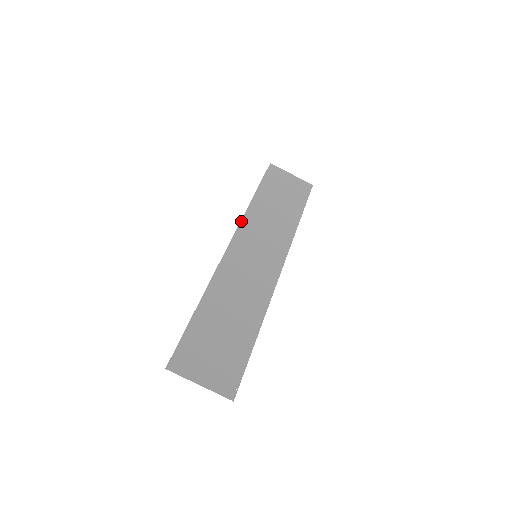
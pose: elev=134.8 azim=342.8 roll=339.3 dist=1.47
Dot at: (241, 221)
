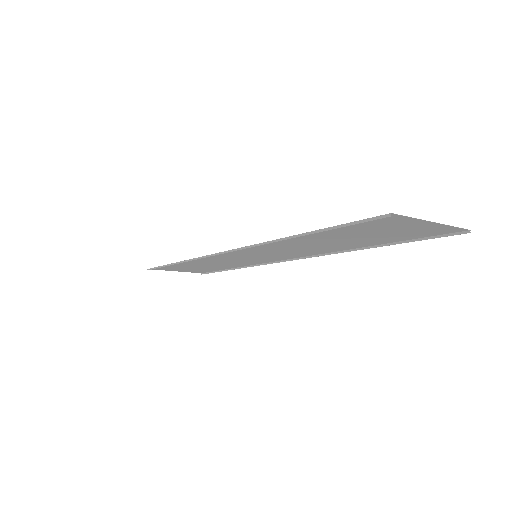
Dot at: (199, 257)
